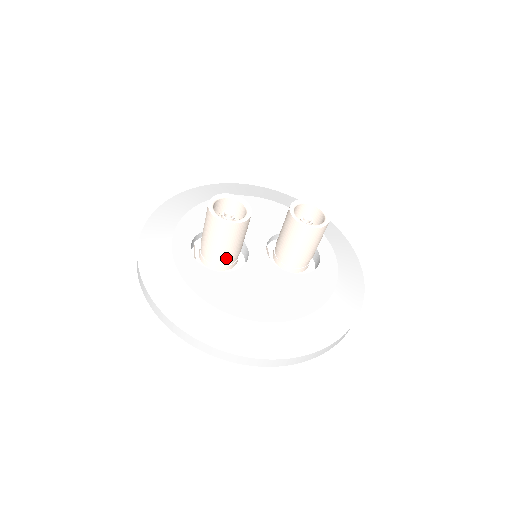
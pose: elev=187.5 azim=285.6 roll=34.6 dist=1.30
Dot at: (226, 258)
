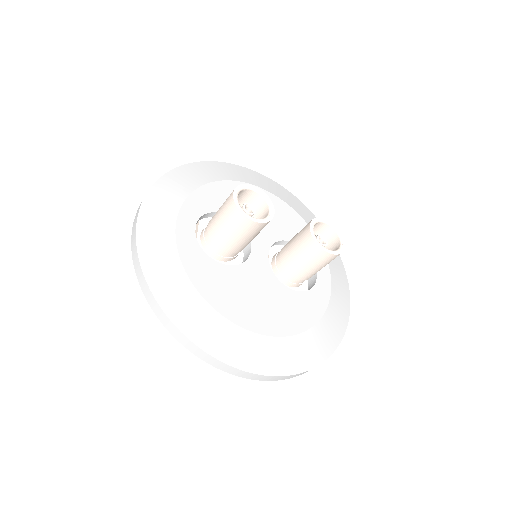
Dot at: (229, 250)
